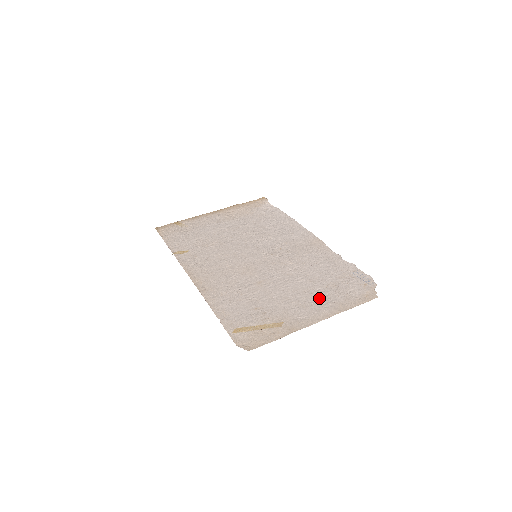
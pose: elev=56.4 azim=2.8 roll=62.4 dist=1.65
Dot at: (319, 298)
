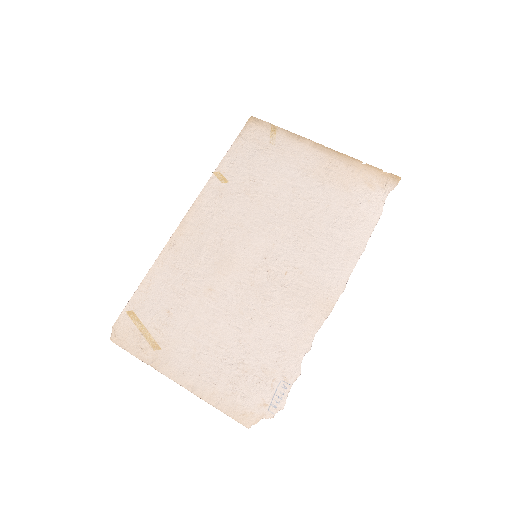
Dot at: (215, 365)
